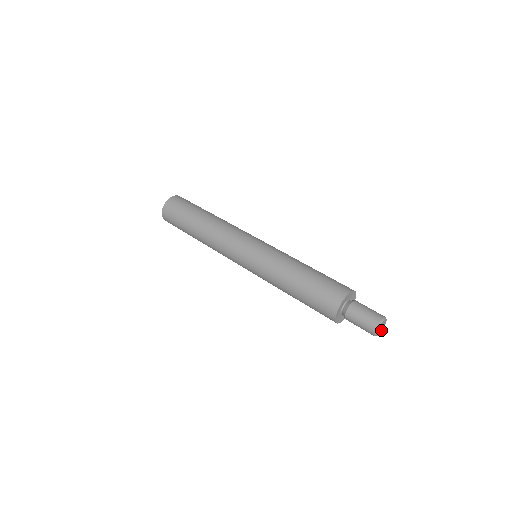
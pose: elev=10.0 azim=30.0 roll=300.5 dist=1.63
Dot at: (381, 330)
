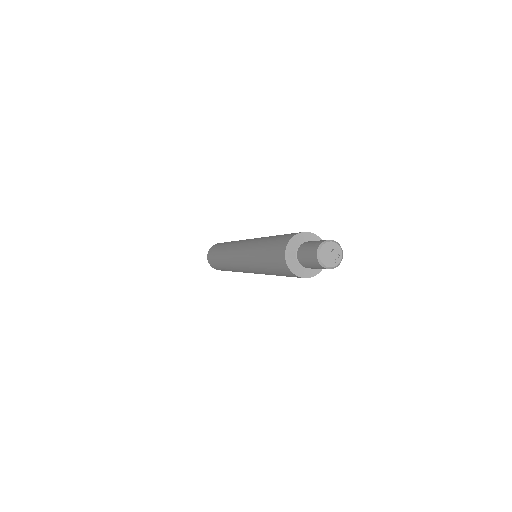
Dot at: (334, 263)
